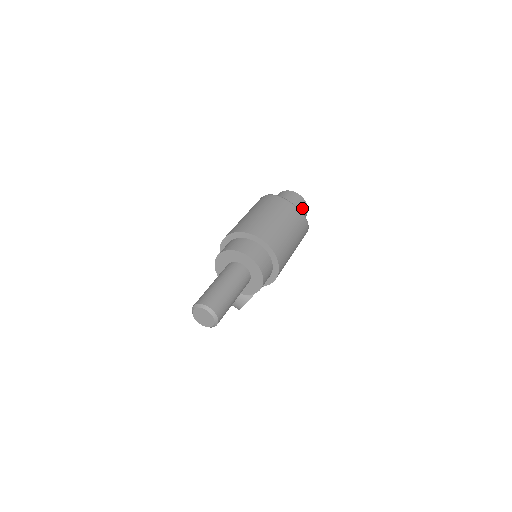
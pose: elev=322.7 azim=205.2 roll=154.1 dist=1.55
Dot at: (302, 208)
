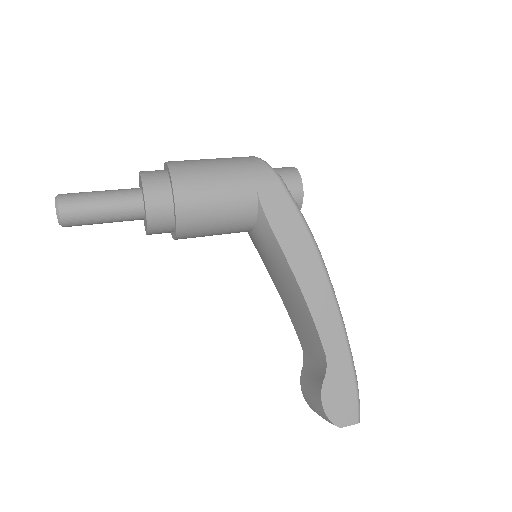
Dot at: (283, 170)
